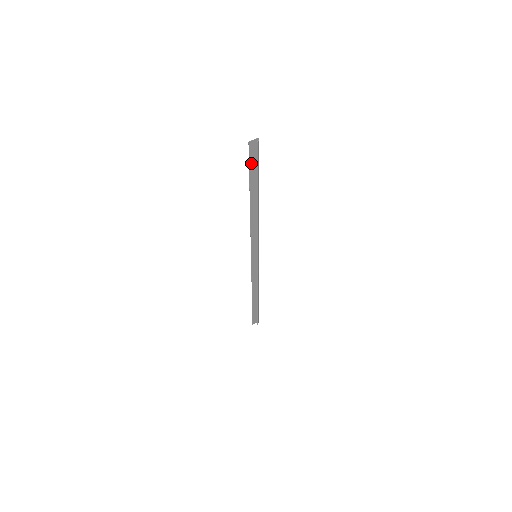
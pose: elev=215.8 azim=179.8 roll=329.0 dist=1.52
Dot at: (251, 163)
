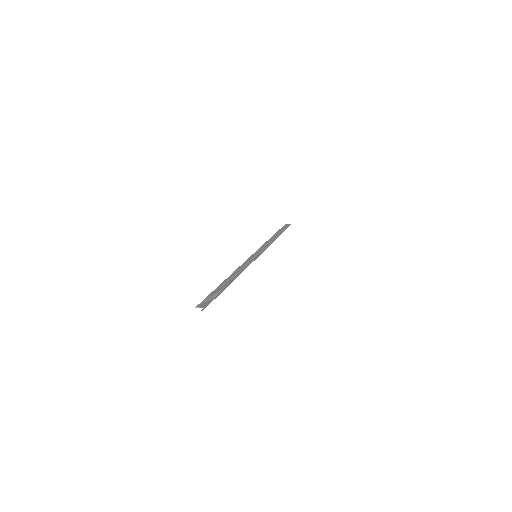
Dot at: (208, 297)
